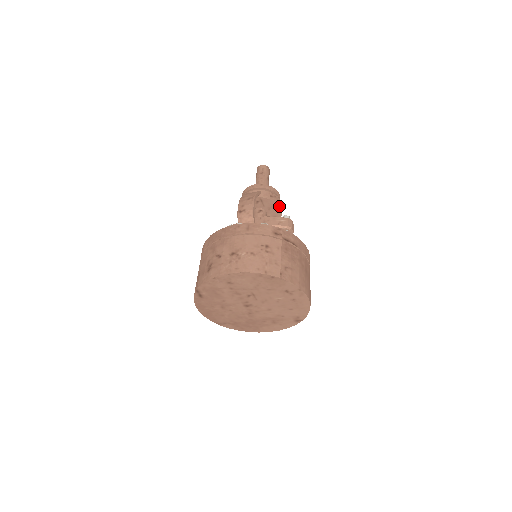
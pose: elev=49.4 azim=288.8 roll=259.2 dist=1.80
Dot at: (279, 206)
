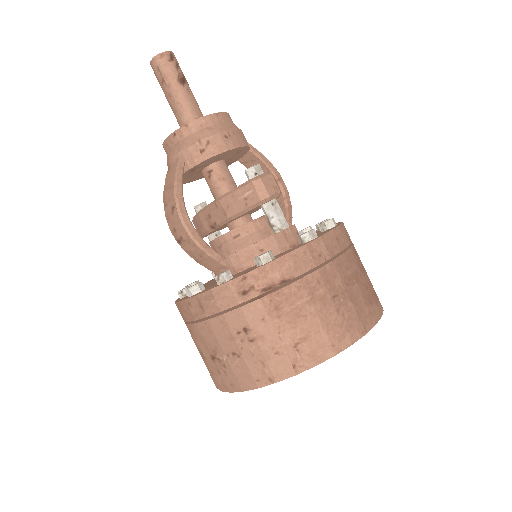
Dot at: (227, 150)
